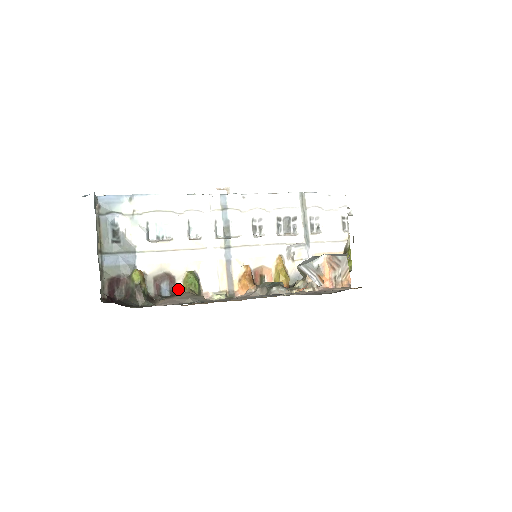
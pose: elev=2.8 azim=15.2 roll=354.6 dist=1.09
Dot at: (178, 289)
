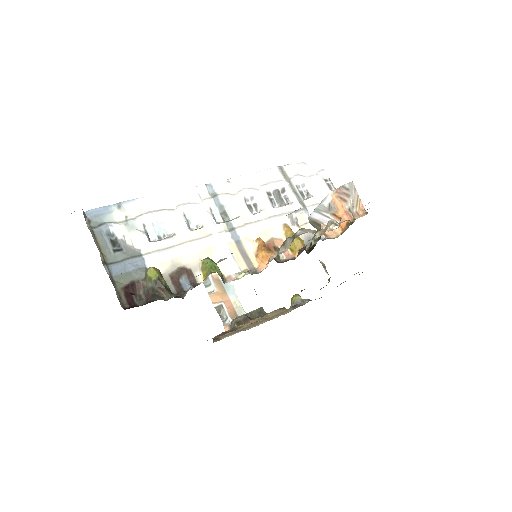
Dot at: (199, 280)
